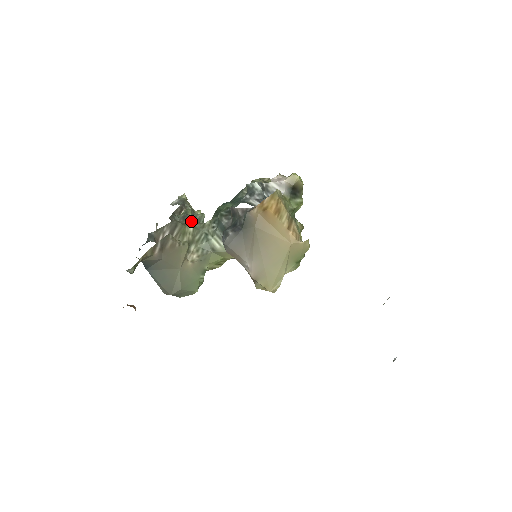
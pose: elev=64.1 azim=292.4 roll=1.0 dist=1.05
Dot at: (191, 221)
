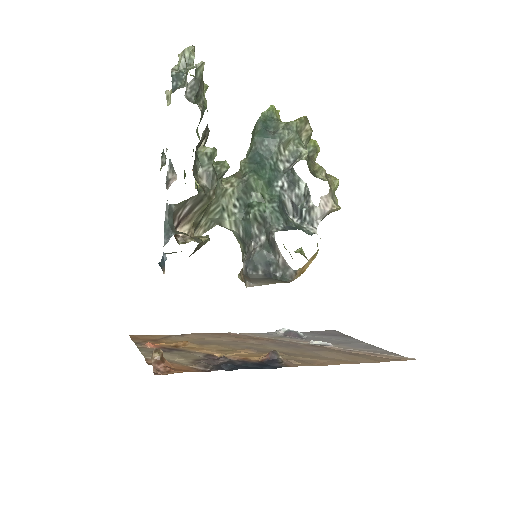
Dot at: (216, 187)
